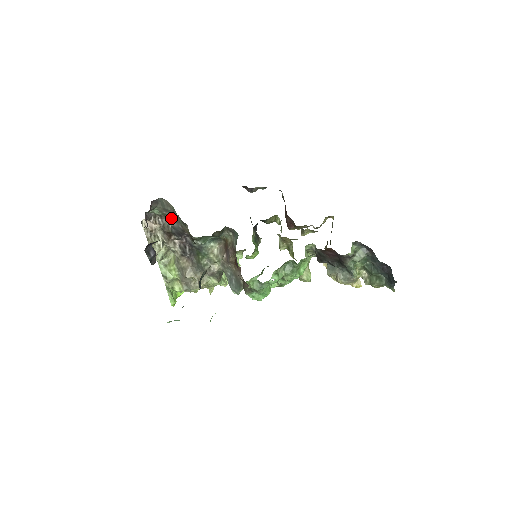
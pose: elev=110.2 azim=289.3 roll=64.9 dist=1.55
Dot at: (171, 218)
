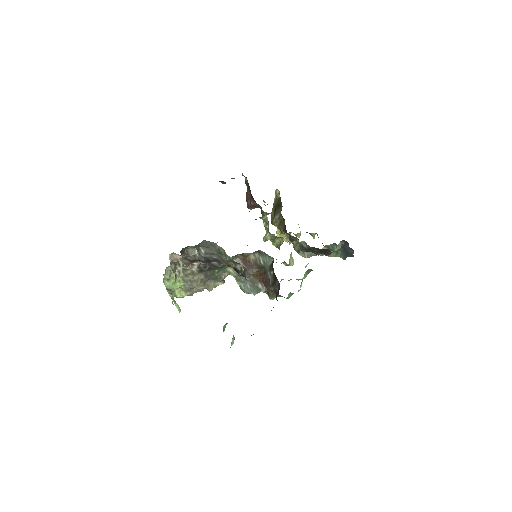
Dot at: (207, 252)
